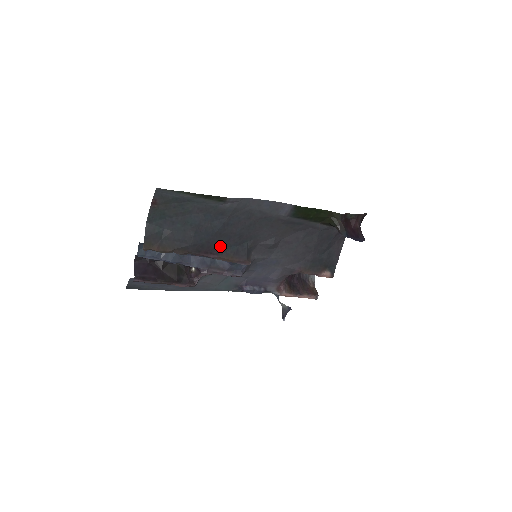
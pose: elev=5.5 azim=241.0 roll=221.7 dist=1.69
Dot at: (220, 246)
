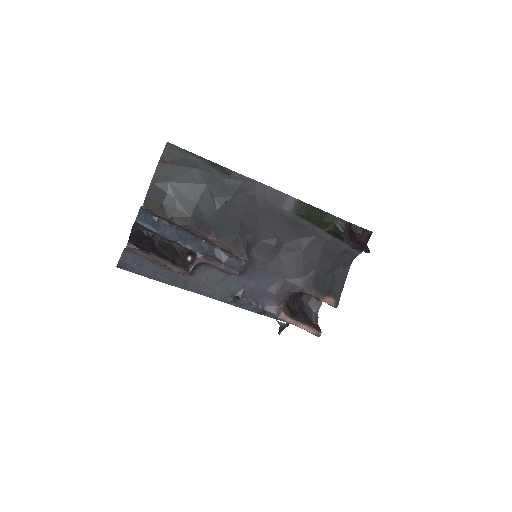
Dot at: (220, 229)
